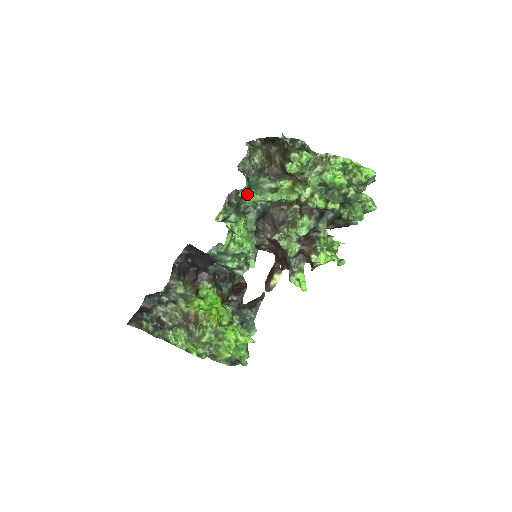
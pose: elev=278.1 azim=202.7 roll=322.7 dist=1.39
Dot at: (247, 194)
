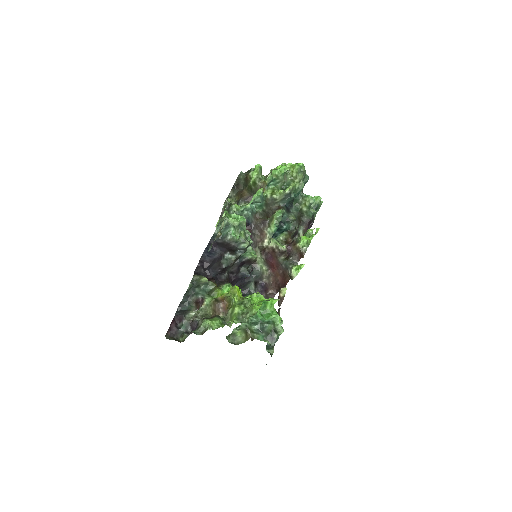
Dot at: (232, 205)
